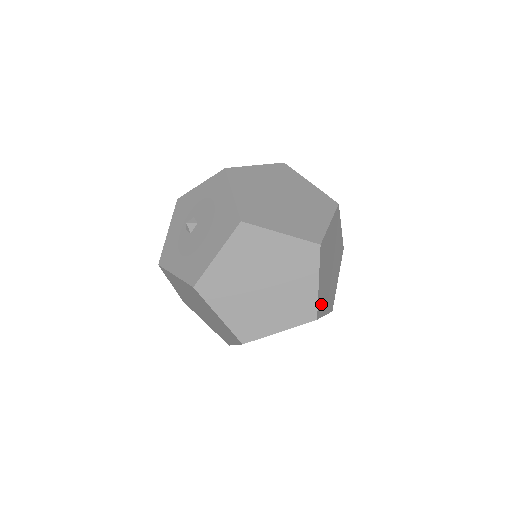
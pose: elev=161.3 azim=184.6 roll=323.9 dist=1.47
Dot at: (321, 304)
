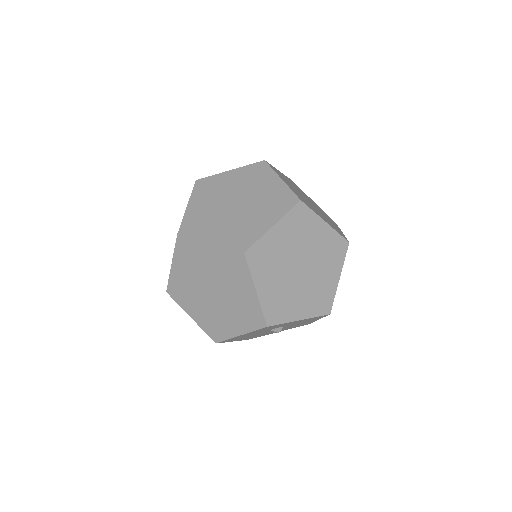
Dot at: (261, 259)
